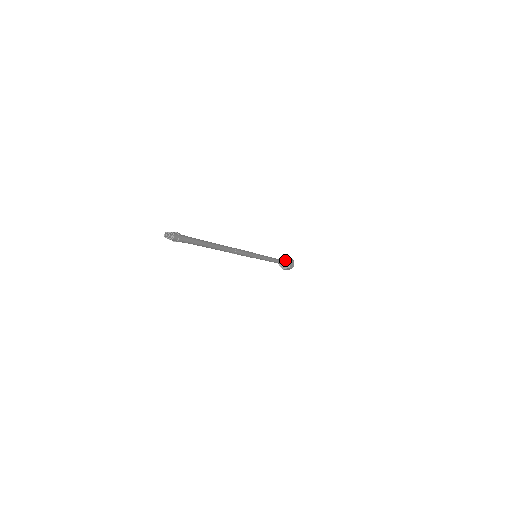
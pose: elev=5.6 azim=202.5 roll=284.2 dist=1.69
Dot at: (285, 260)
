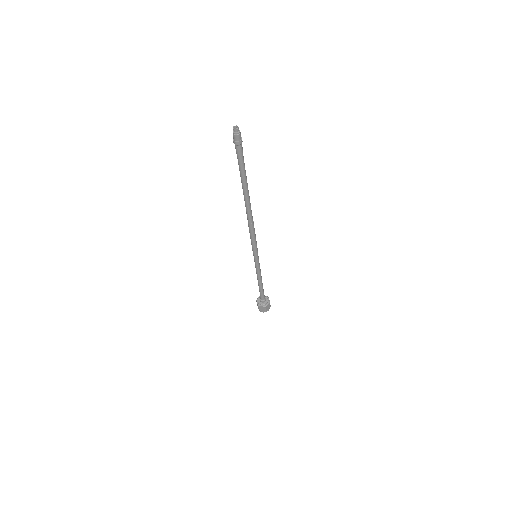
Dot at: occluded
